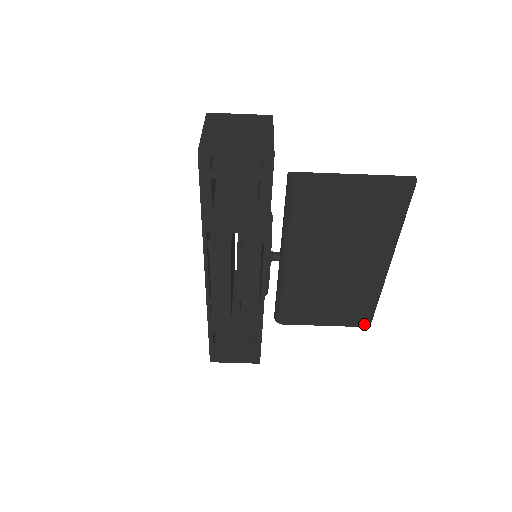
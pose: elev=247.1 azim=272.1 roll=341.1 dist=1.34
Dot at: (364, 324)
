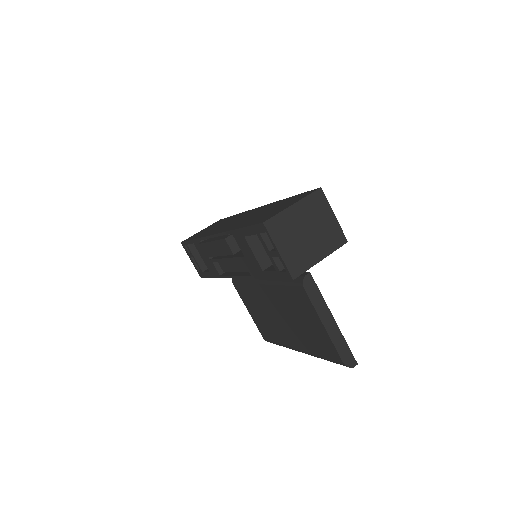
Dot at: (265, 339)
